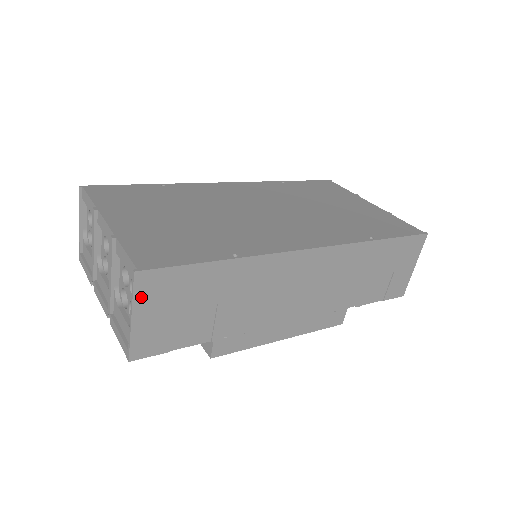
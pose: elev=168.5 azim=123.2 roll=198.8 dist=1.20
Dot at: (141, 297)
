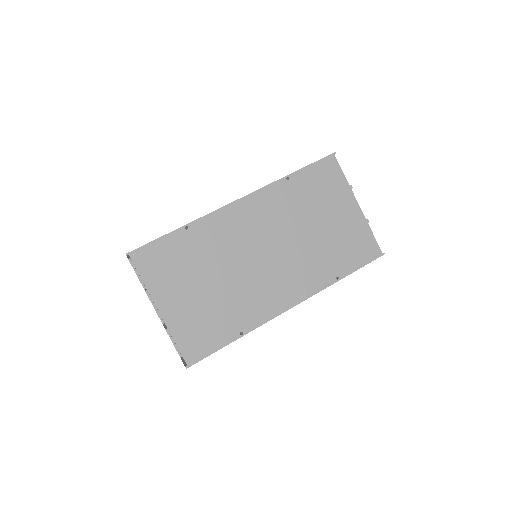
Dot at: occluded
